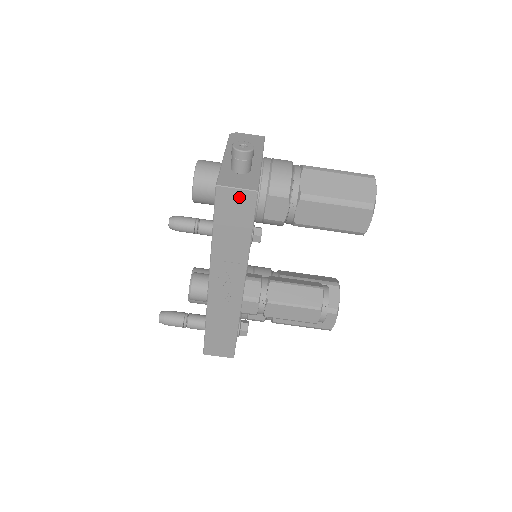
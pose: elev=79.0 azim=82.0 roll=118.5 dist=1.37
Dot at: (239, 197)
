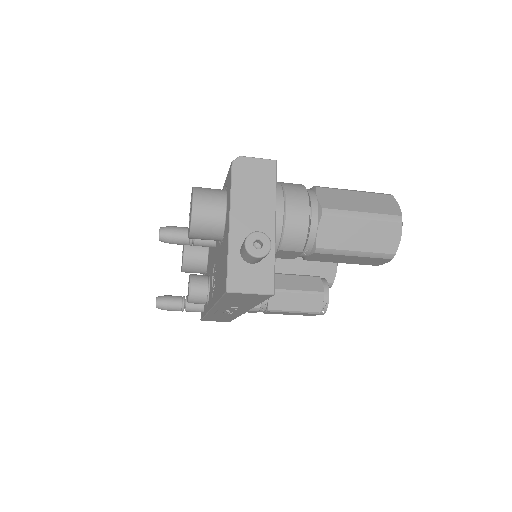
Dot at: (252, 295)
